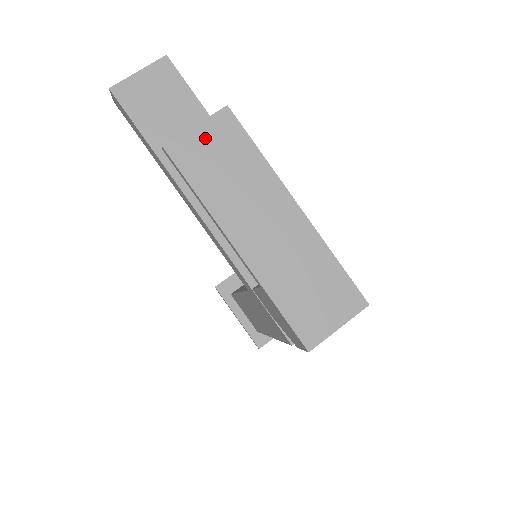
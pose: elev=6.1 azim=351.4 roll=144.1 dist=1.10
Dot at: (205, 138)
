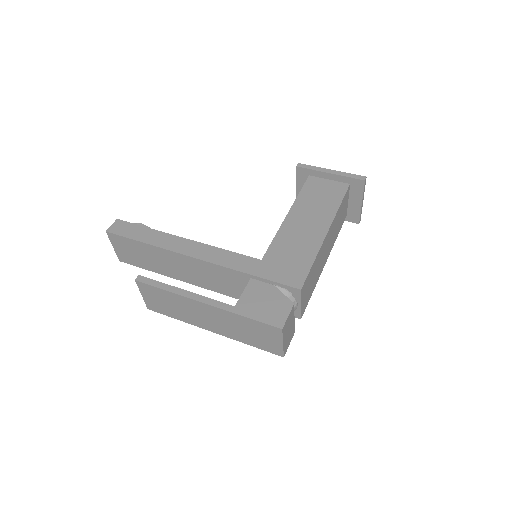
Dot at: (150, 298)
